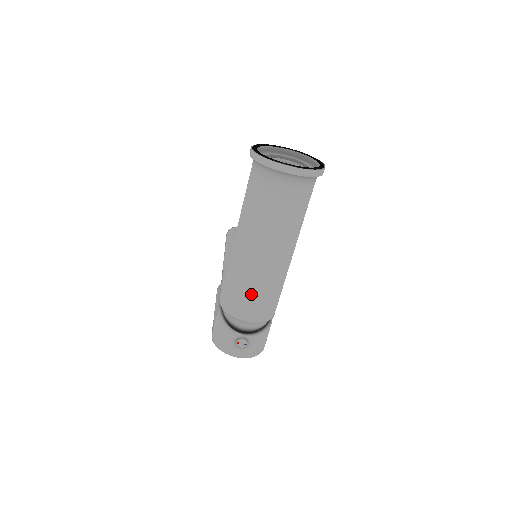
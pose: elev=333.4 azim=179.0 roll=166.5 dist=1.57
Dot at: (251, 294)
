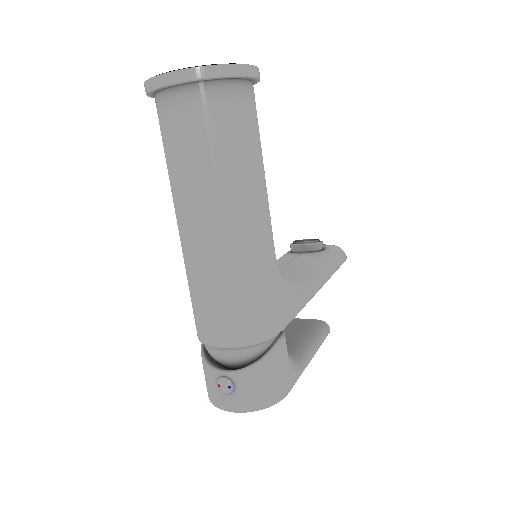
Dot at: (206, 299)
